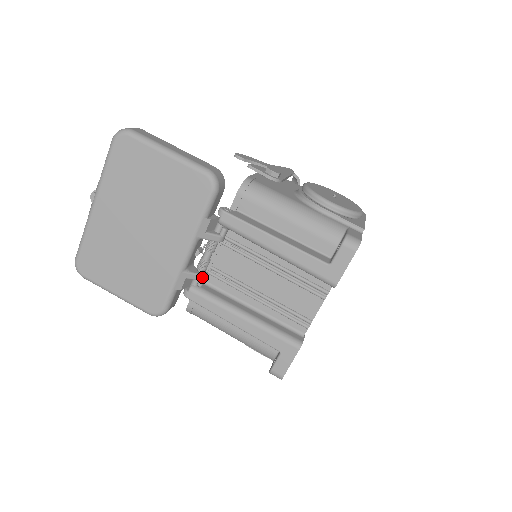
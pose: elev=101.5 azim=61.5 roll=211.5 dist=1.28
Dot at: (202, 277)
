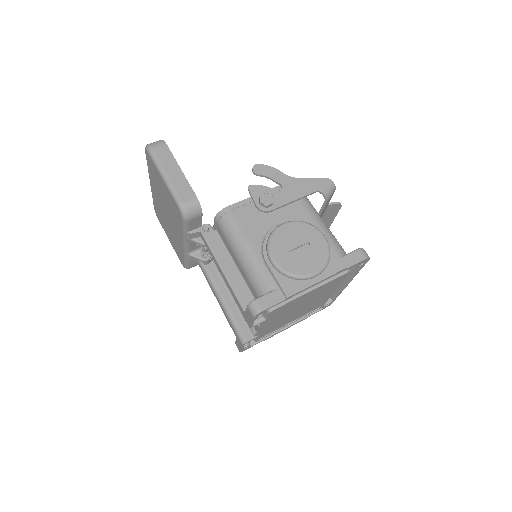
Dot at: (202, 261)
